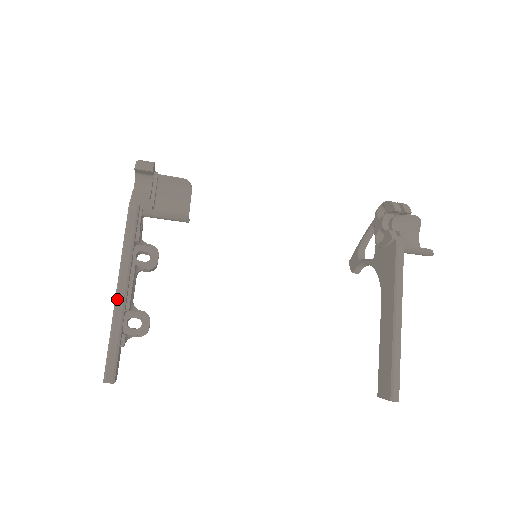
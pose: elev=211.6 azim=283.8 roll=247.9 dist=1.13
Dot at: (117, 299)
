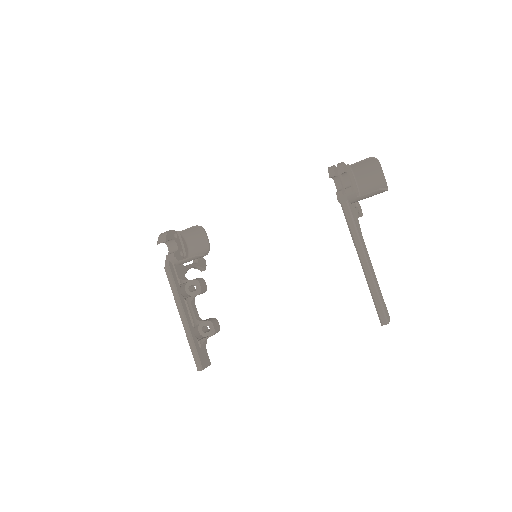
Dot at: (183, 324)
